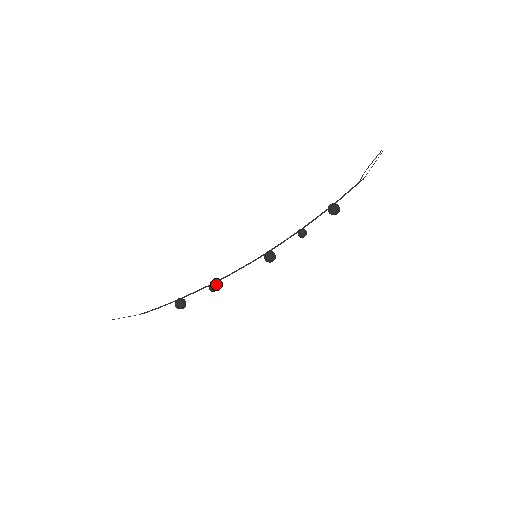
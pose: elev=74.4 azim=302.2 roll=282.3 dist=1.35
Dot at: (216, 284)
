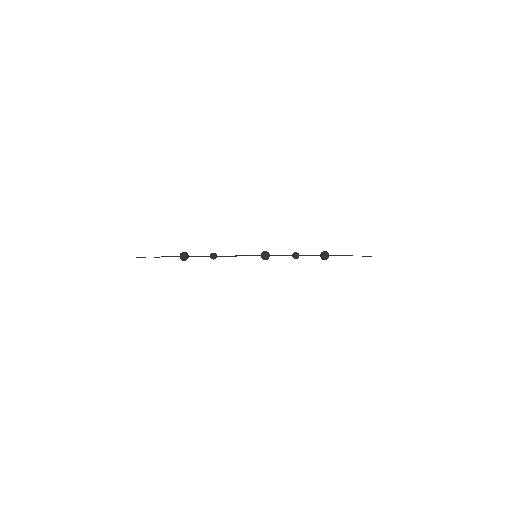
Dot at: (217, 256)
